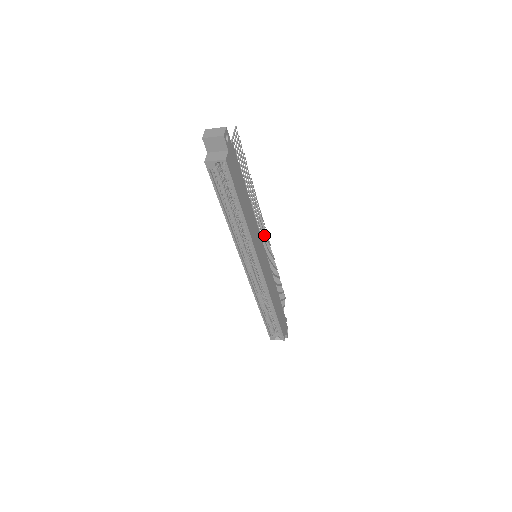
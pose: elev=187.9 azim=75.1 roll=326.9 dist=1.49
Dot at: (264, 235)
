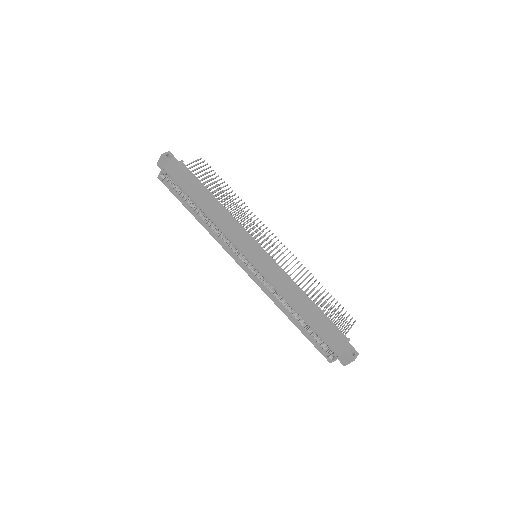
Dot at: (274, 242)
